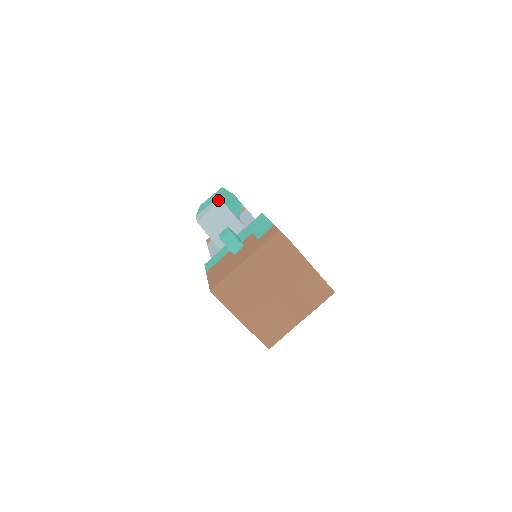
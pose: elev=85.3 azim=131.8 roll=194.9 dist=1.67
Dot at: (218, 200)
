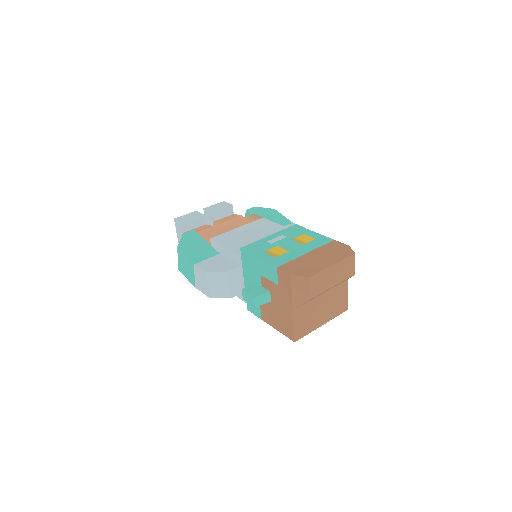
Dot at: (201, 271)
